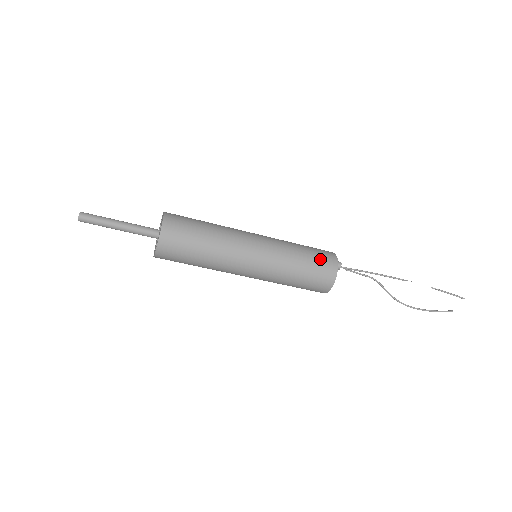
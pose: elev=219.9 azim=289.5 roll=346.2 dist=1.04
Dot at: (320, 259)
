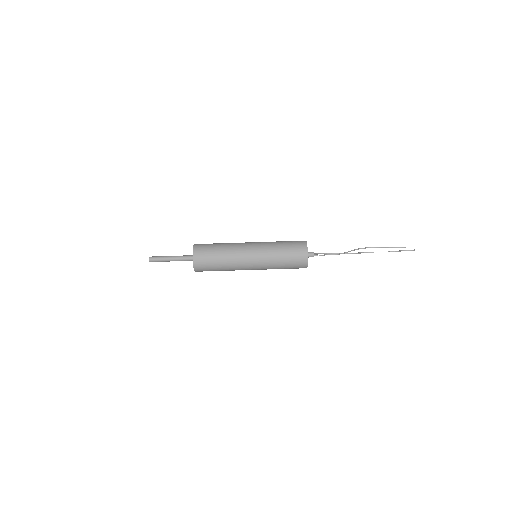
Dot at: occluded
